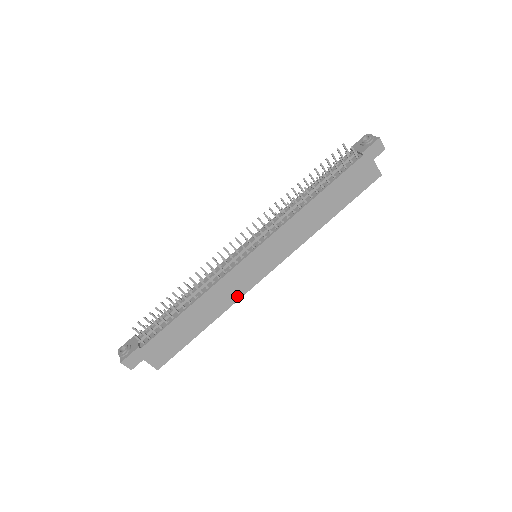
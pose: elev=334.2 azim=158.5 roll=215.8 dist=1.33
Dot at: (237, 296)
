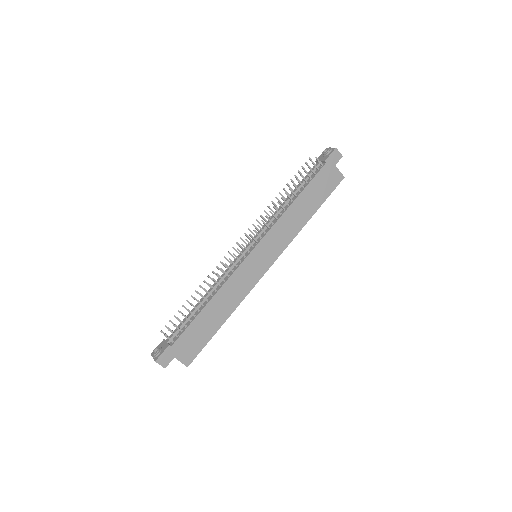
Dot at: (246, 291)
